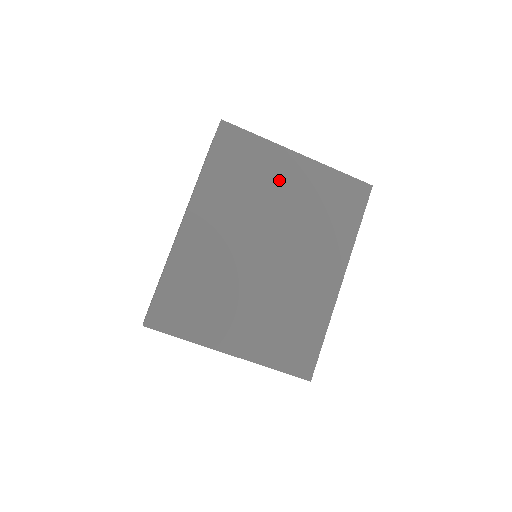
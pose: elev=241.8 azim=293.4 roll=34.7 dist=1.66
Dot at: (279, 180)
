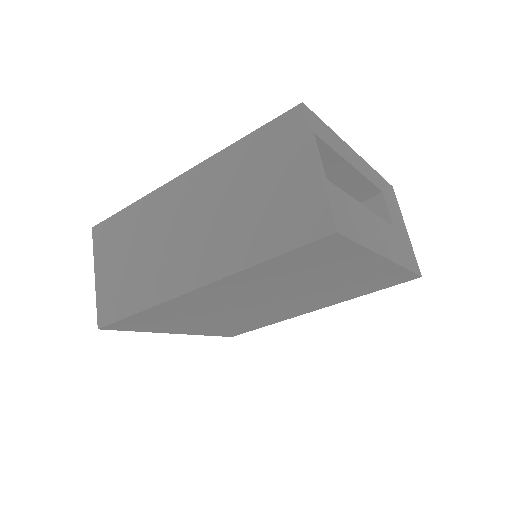
Dot at: (339, 272)
